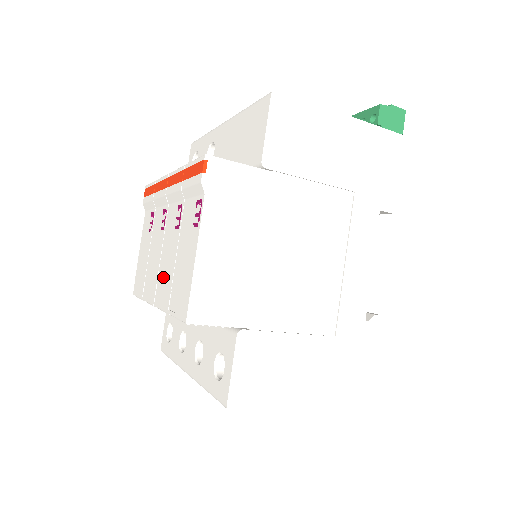
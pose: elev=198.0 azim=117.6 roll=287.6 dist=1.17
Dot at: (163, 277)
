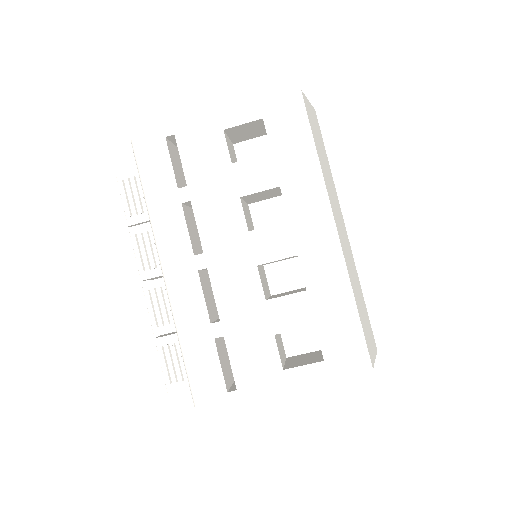
Dot at: occluded
